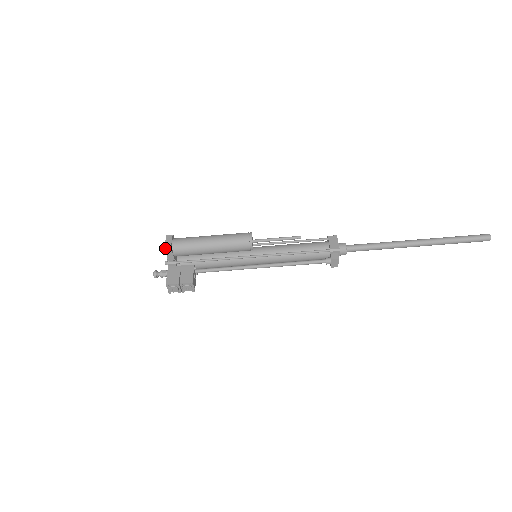
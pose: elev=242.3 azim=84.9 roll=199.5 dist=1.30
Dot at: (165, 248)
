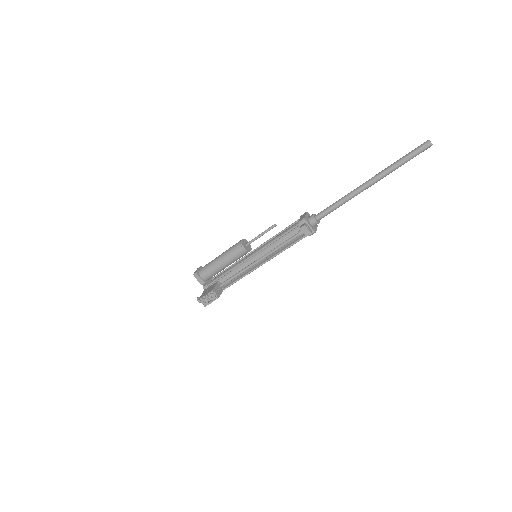
Dot at: (194, 275)
